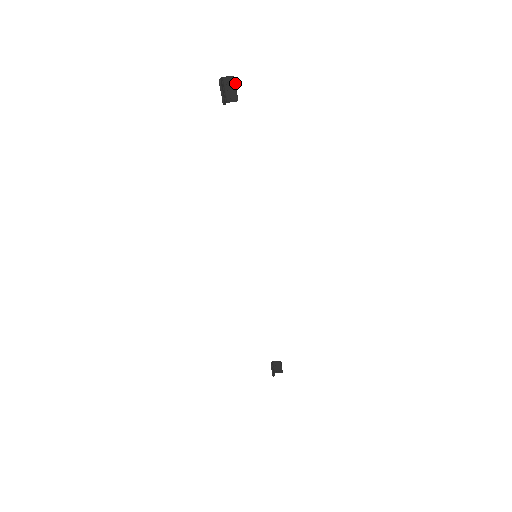
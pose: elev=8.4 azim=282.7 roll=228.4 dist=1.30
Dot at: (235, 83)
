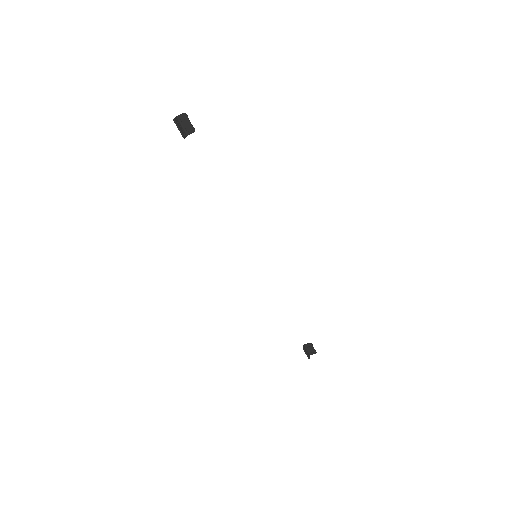
Dot at: (188, 118)
